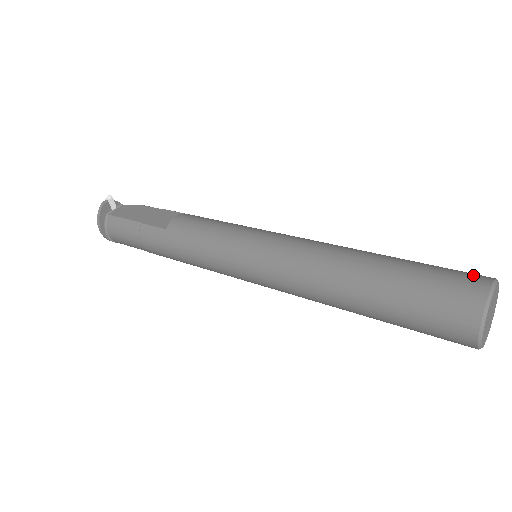
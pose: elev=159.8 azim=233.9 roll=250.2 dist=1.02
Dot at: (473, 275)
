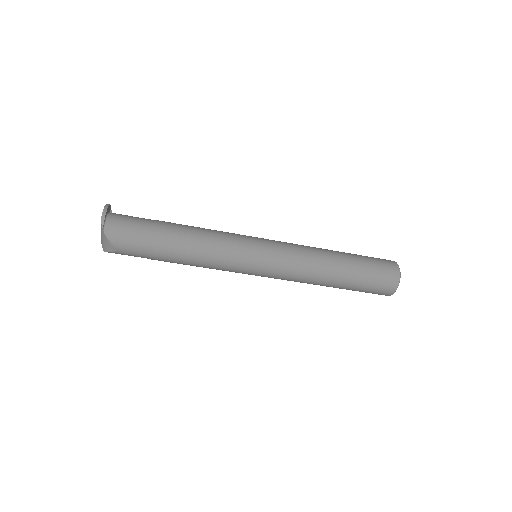
Dot at: occluded
